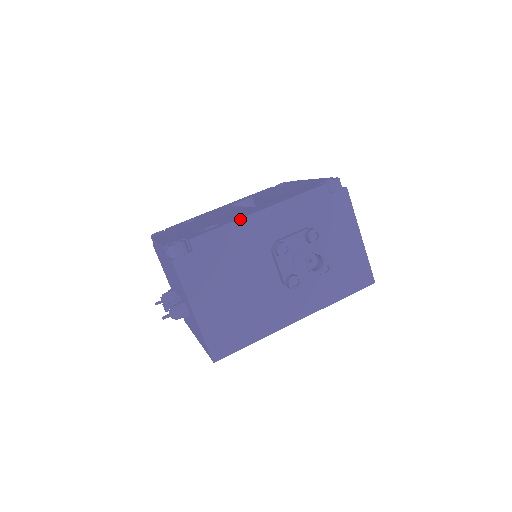
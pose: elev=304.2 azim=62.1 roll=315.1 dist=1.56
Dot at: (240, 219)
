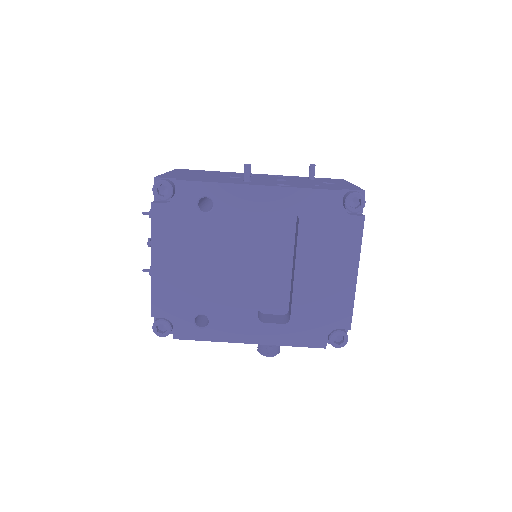
Dot at: occluded
